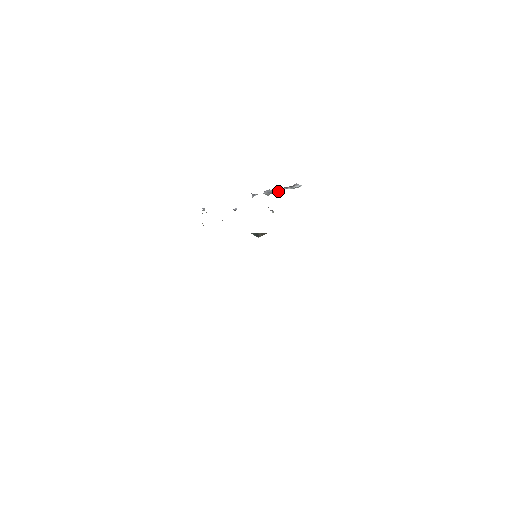
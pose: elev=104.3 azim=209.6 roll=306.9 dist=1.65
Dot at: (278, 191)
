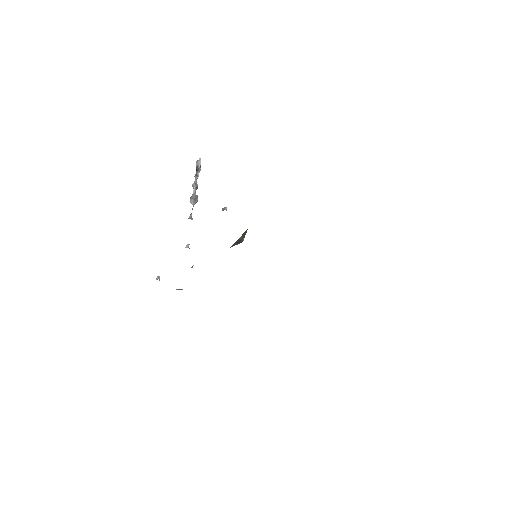
Dot at: (197, 187)
